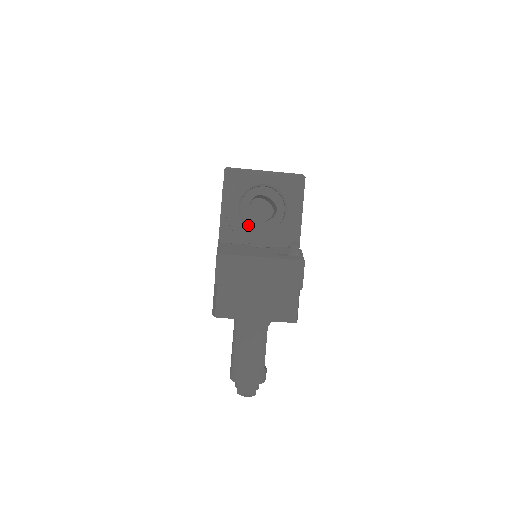
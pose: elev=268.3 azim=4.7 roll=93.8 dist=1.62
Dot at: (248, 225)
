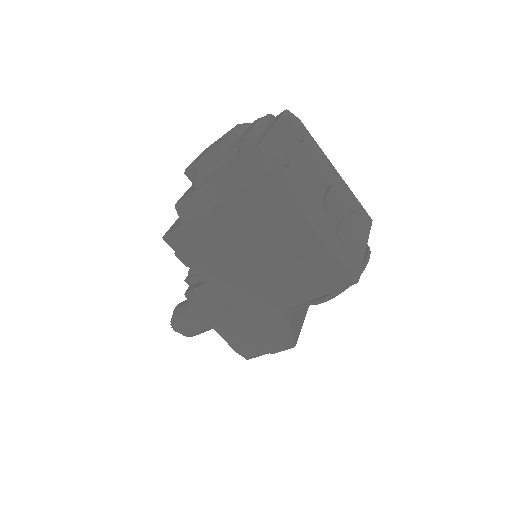
Dot at: occluded
